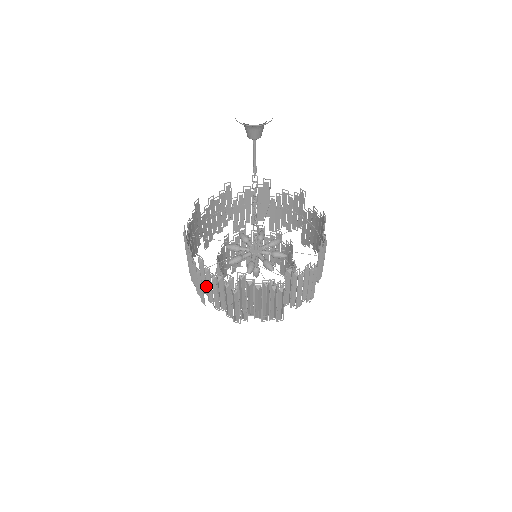
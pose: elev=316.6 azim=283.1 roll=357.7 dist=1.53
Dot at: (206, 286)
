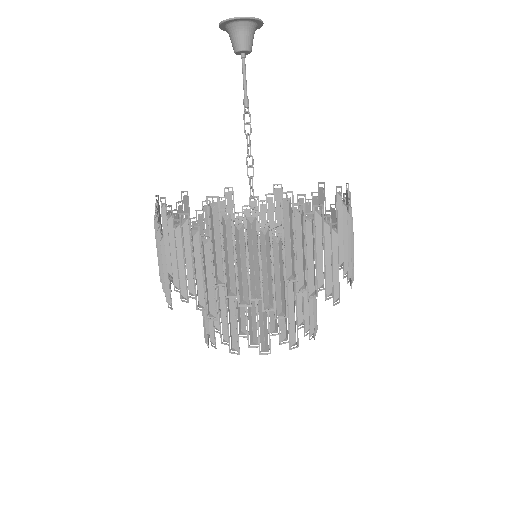
Dot at: (171, 257)
